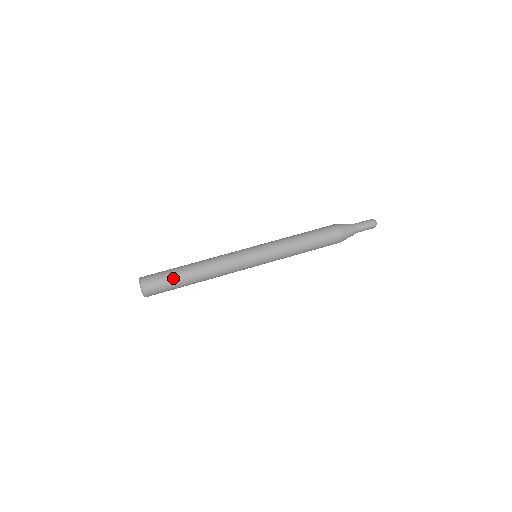
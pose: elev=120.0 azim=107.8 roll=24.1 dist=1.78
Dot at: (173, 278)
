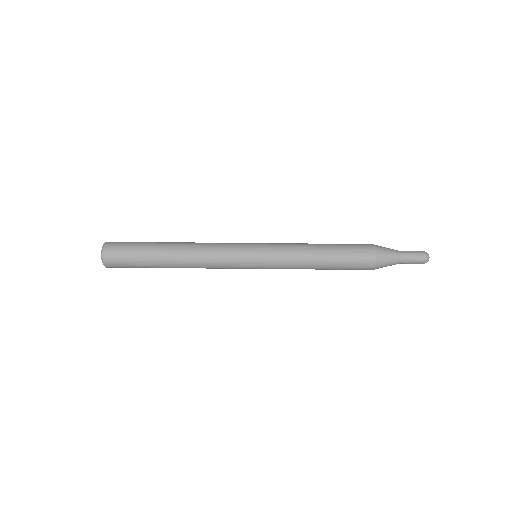
Dot at: (143, 262)
